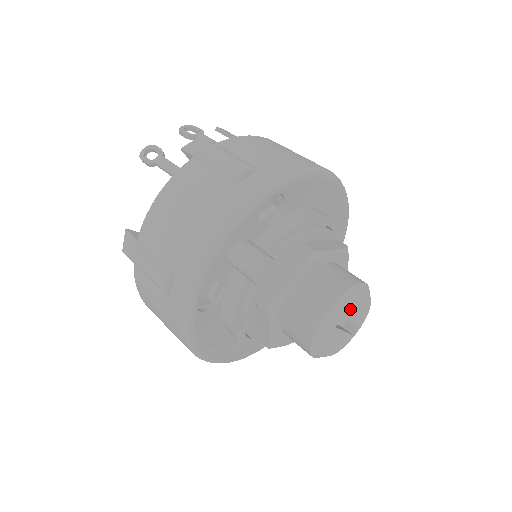
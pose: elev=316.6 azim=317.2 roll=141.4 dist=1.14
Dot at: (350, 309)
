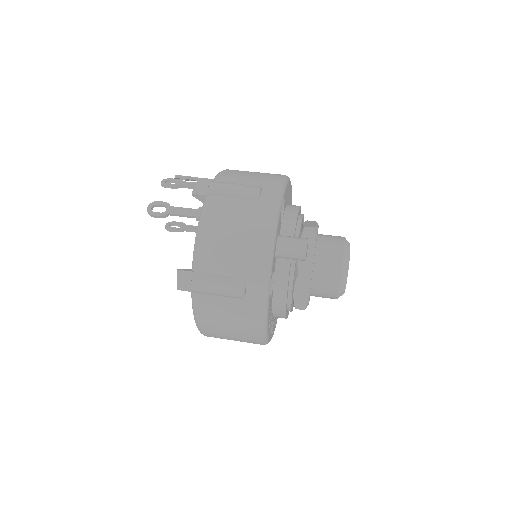
Dot at: occluded
